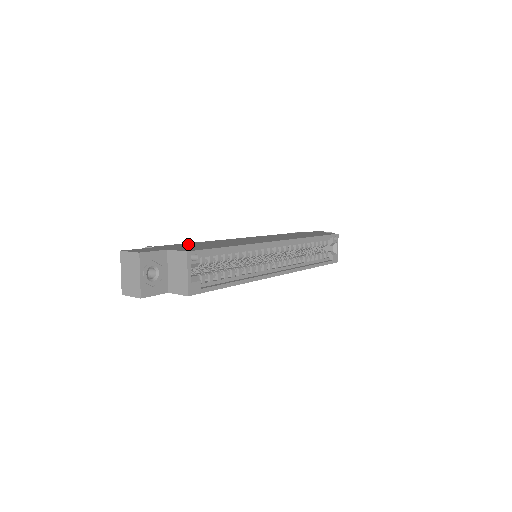
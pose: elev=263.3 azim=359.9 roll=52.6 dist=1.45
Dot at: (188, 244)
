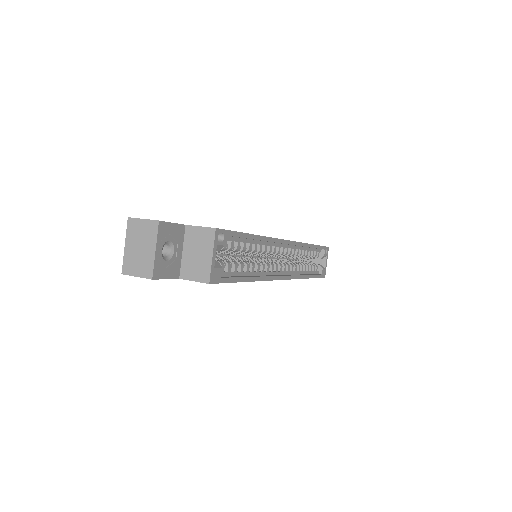
Dot at: occluded
